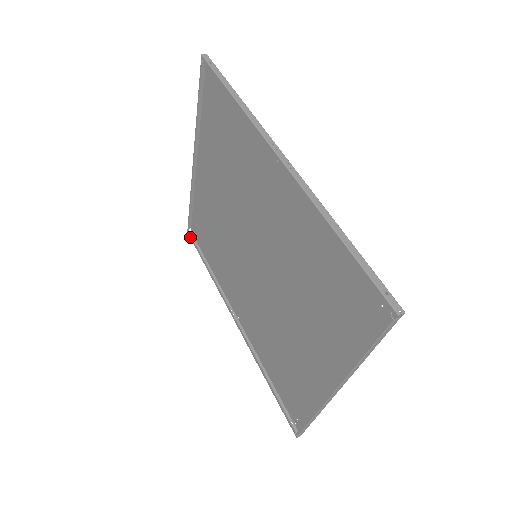
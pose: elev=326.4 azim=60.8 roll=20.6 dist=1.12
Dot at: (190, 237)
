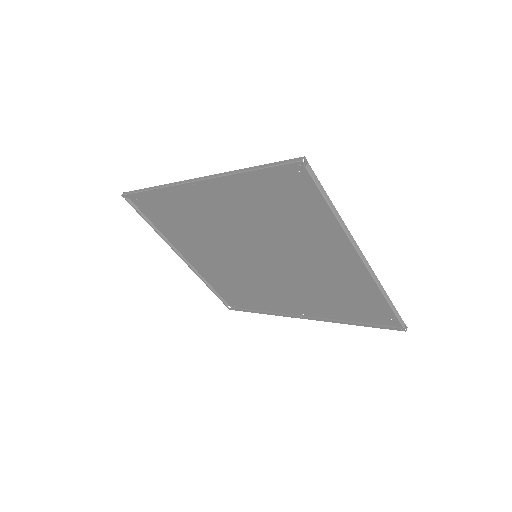
Dot at: occluded
